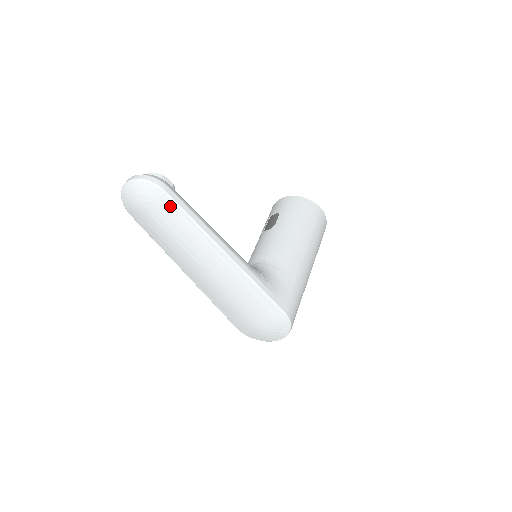
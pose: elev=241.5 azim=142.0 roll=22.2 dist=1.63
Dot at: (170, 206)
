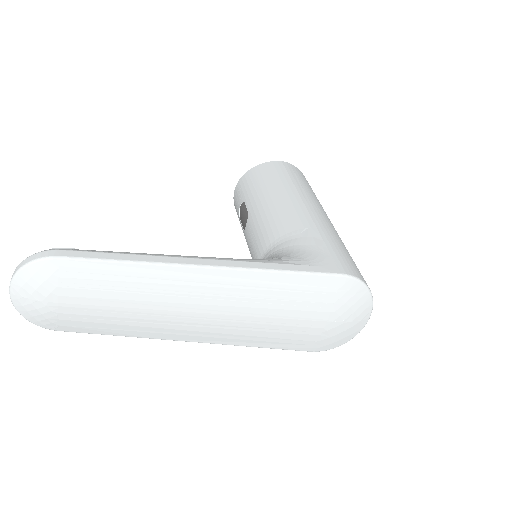
Dot at: (83, 270)
